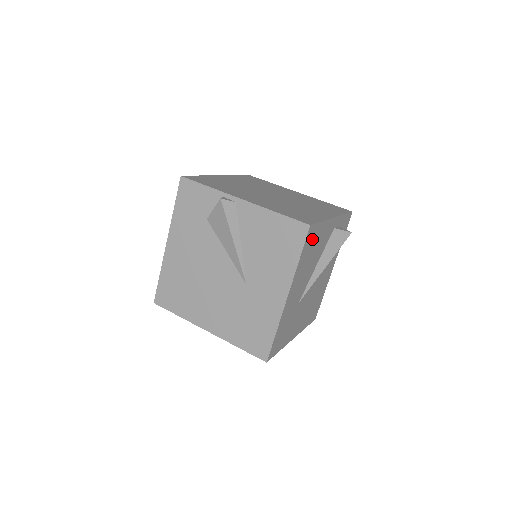
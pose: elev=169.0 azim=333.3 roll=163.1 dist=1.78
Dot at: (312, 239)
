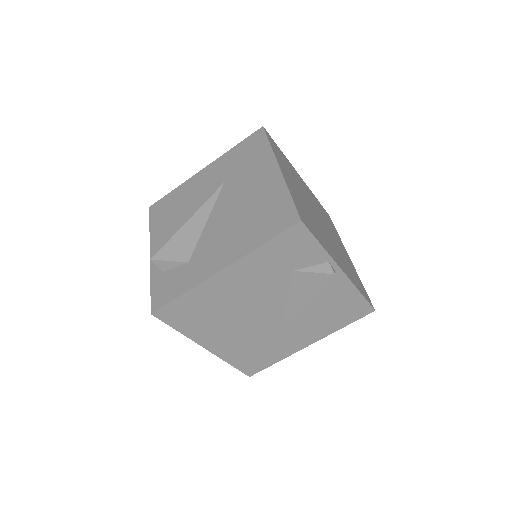
Dot at: occluded
